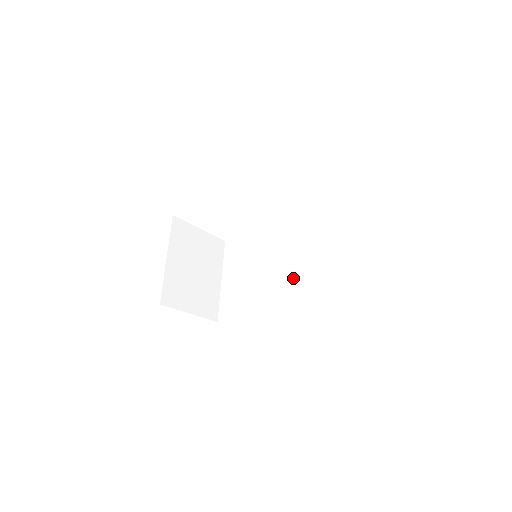
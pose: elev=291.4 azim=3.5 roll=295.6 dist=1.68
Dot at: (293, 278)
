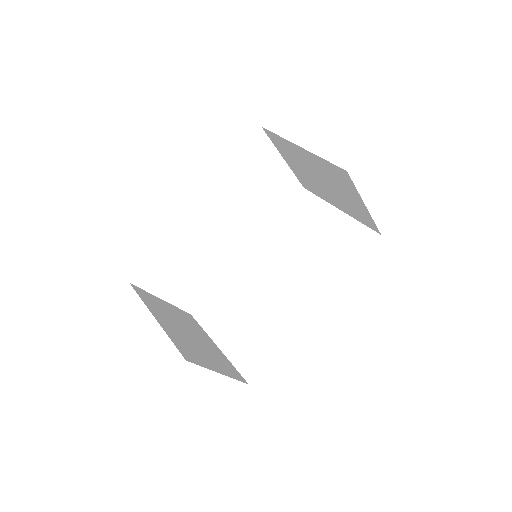
Dot at: (300, 271)
